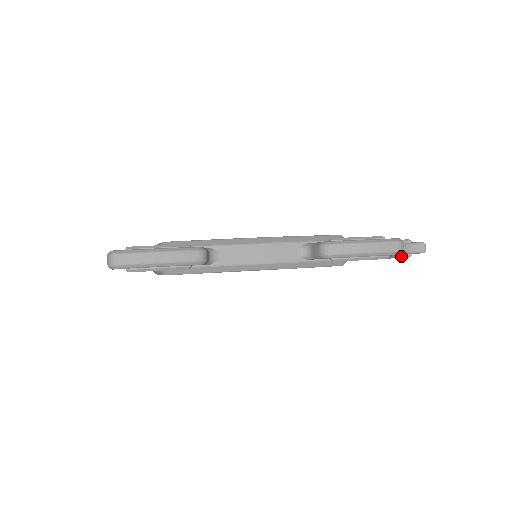
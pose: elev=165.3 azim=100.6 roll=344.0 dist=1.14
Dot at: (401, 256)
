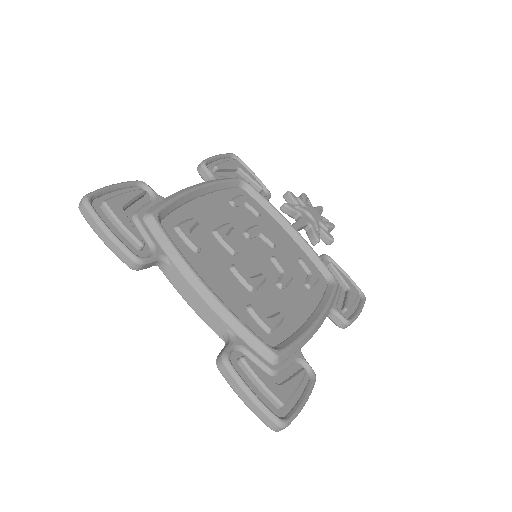
Dot at: occluded
